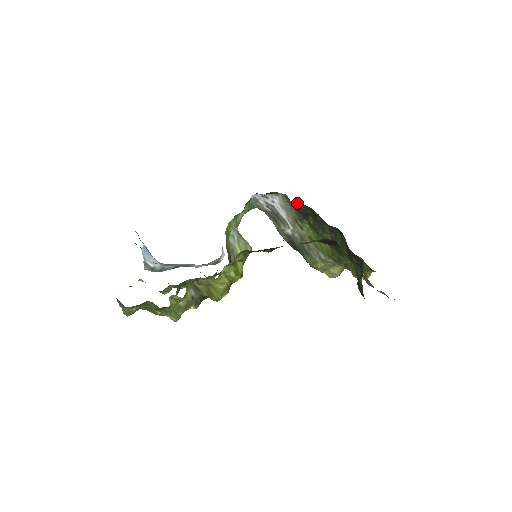
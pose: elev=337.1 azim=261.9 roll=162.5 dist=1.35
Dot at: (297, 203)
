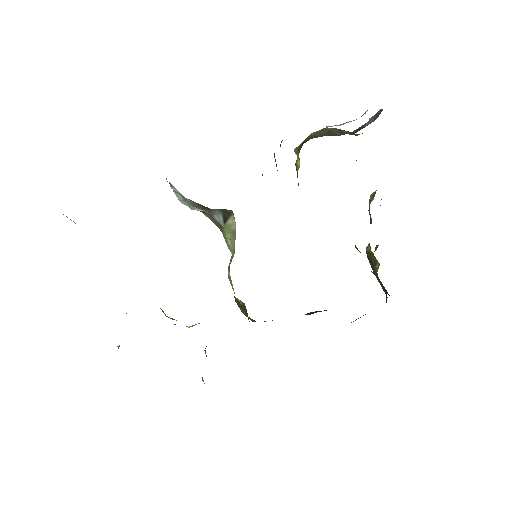
Dot at: occluded
